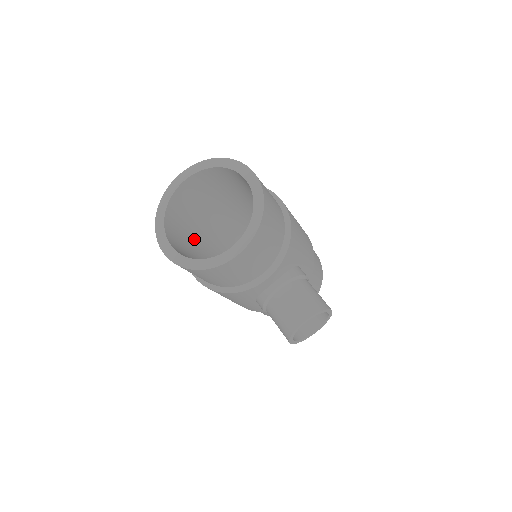
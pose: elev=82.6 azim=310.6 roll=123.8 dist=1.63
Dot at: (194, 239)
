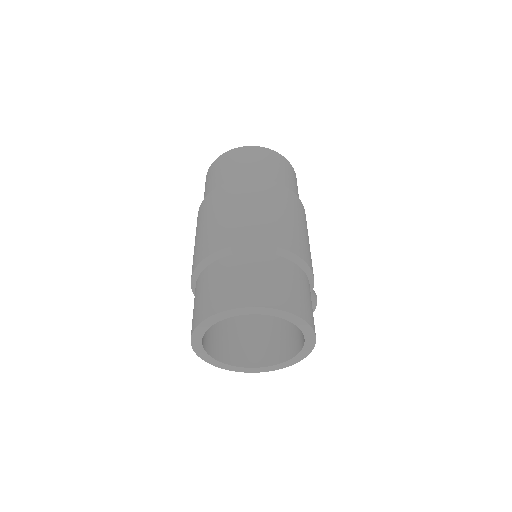
Dot at: occluded
